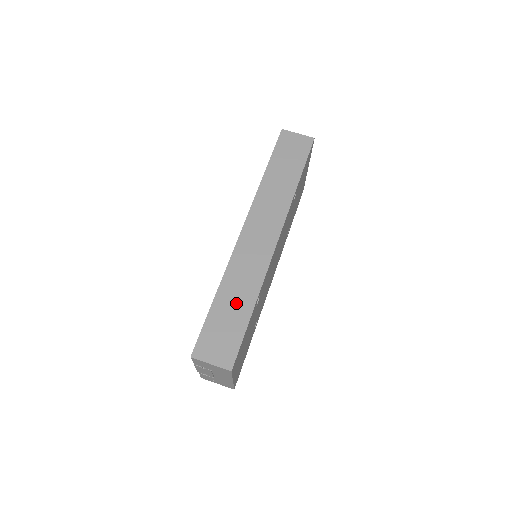
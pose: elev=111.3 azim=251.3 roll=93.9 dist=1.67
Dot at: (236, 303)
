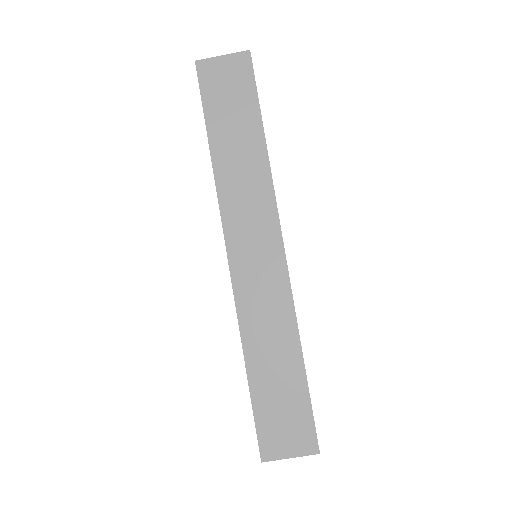
Dot at: (277, 365)
